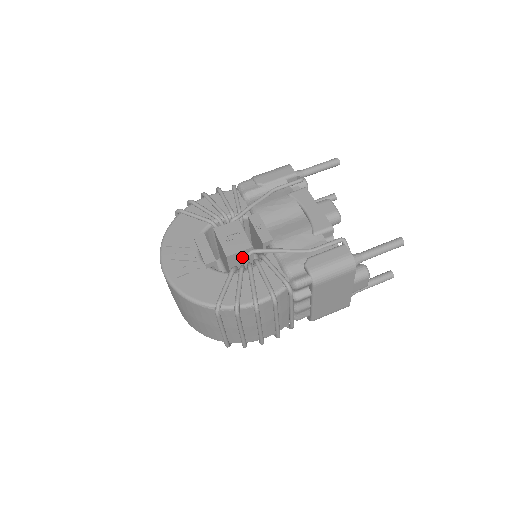
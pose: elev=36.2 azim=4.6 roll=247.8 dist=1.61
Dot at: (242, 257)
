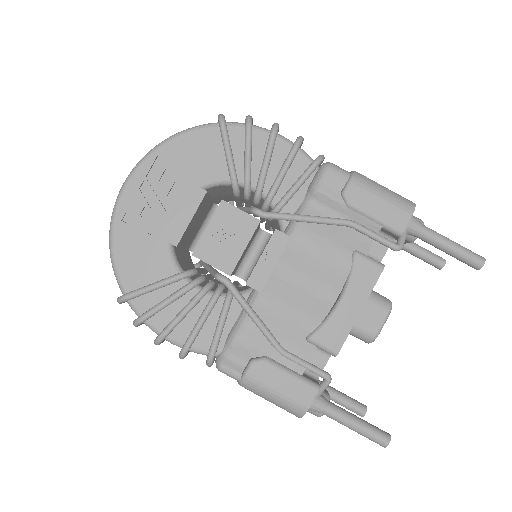
Dot at: occluded
